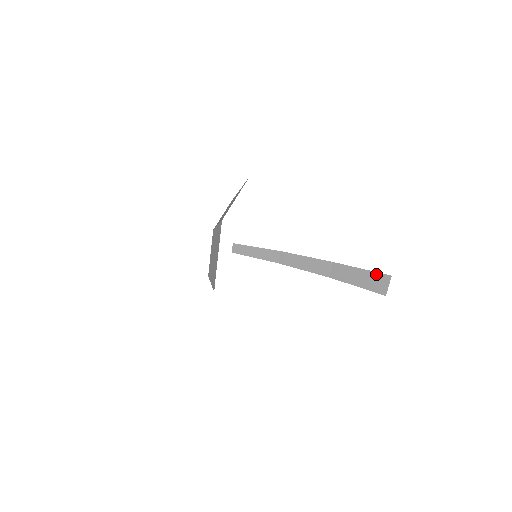
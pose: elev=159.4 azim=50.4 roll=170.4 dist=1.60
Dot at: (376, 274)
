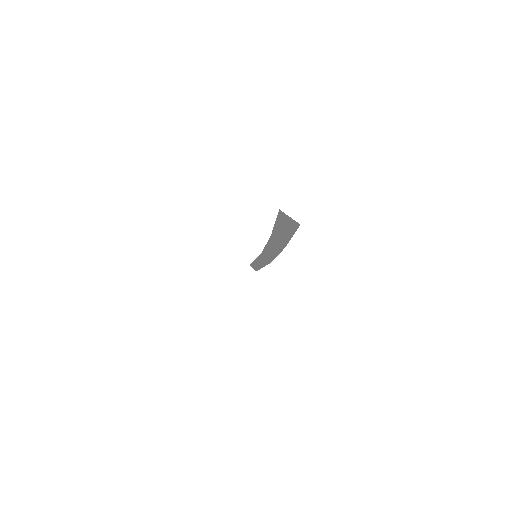
Dot at: occluded
